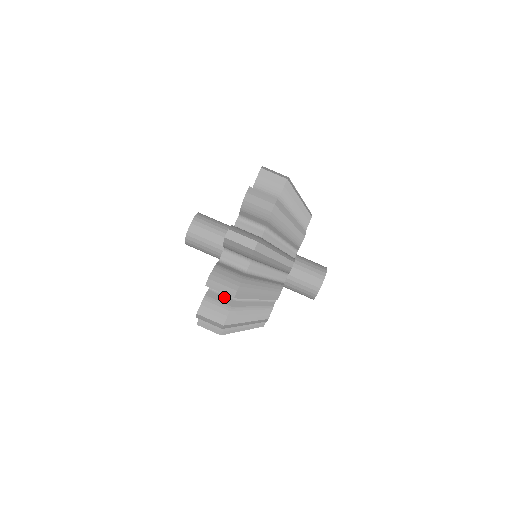
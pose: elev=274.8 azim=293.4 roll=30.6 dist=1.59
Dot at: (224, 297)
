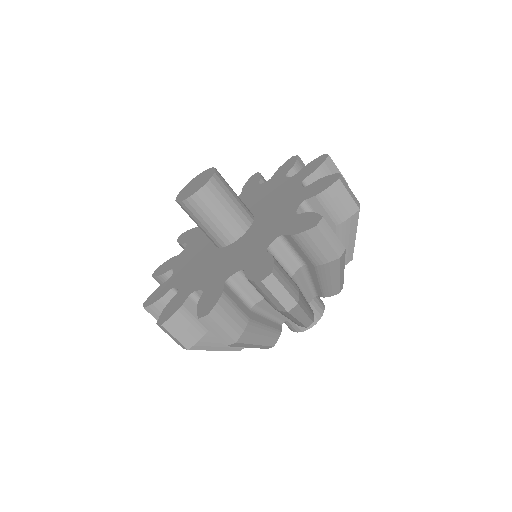
Dot at: occluded
